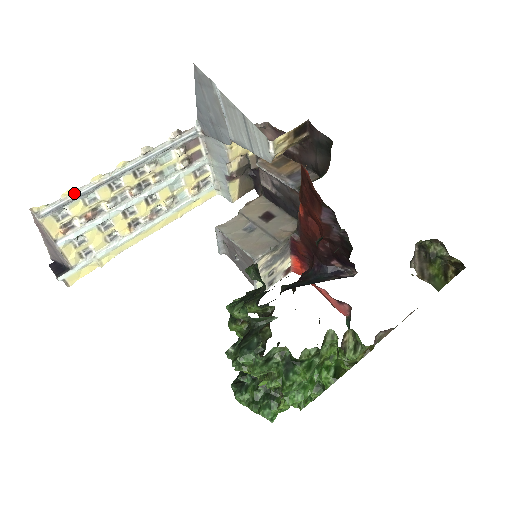
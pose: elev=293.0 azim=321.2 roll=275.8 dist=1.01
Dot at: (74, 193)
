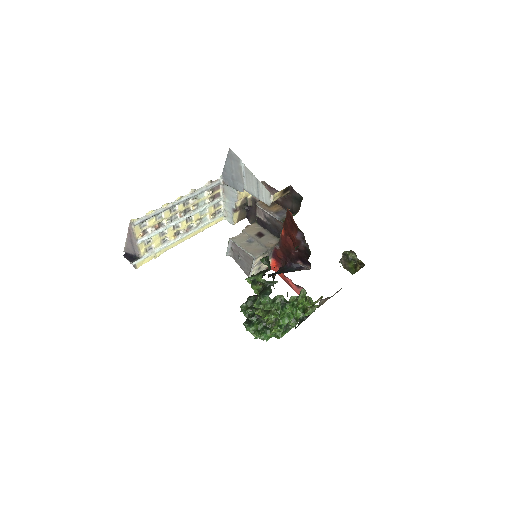
Dot at: (152, 213)
